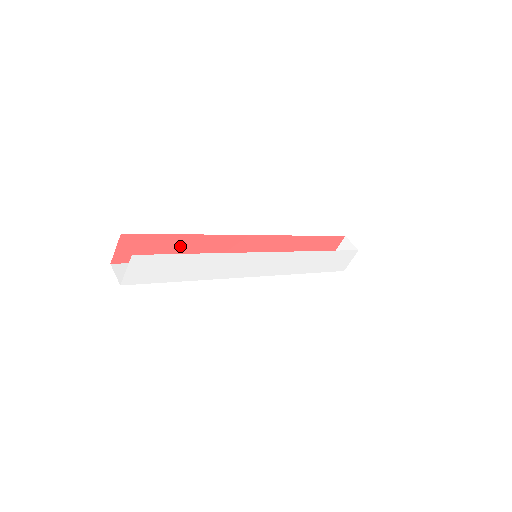
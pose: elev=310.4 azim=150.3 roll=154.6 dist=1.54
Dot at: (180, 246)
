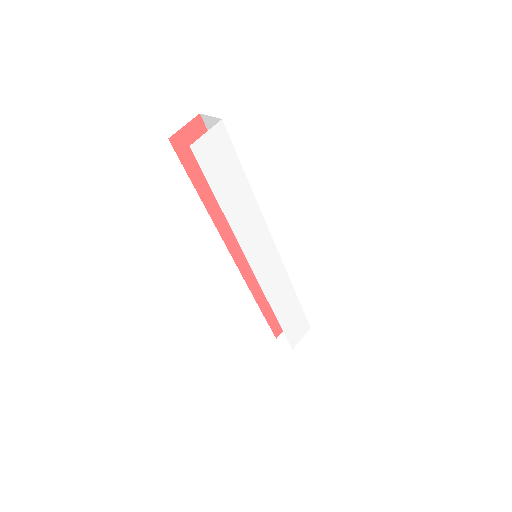
Dot at: occluded
